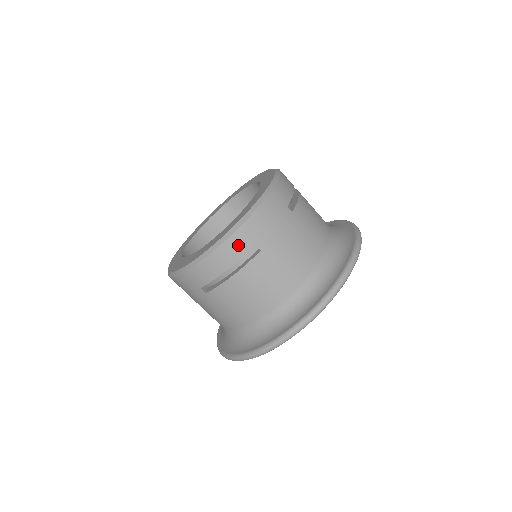
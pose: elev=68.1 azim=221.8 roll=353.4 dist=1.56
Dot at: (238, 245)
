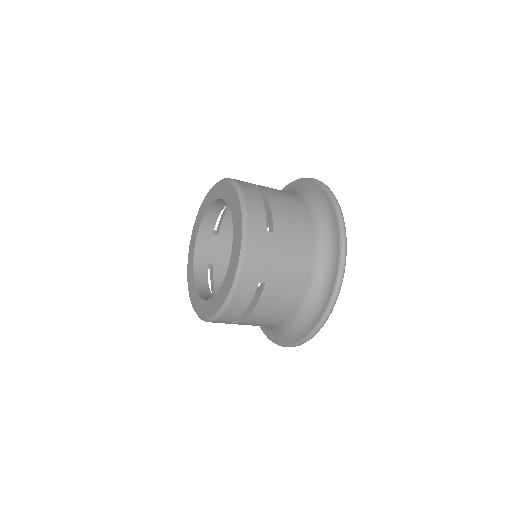
Dot at: occluded
